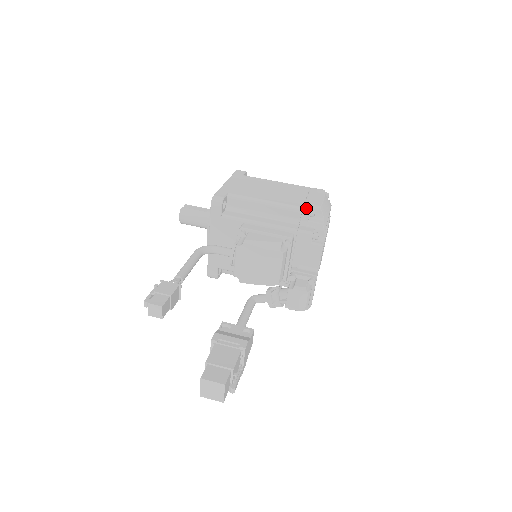
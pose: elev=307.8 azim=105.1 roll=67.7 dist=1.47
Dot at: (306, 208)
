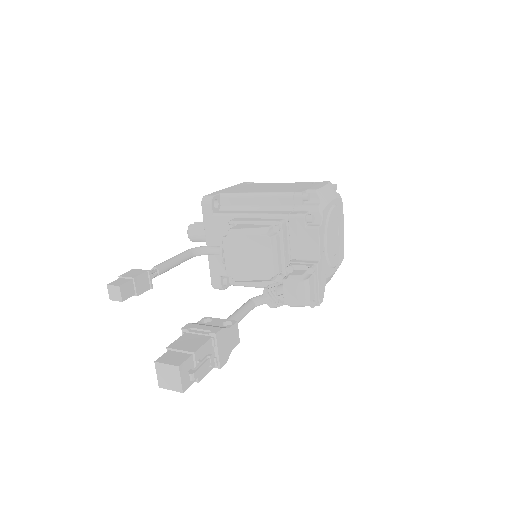
Dot at: (298, 192)
